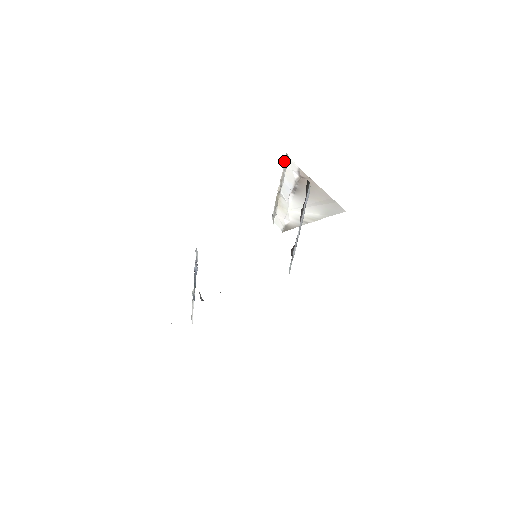
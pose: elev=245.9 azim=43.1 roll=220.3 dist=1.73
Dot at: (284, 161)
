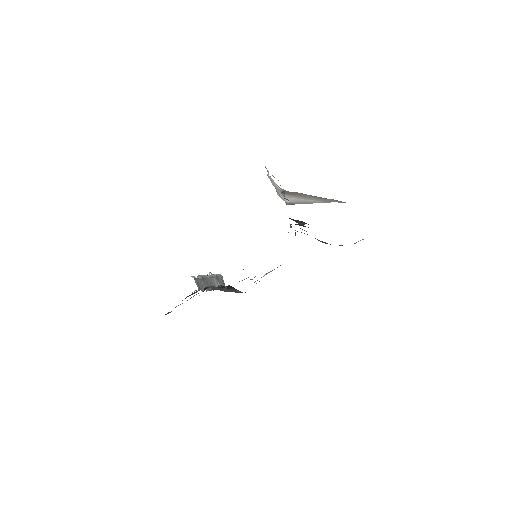
Dot at: (265, 167)
